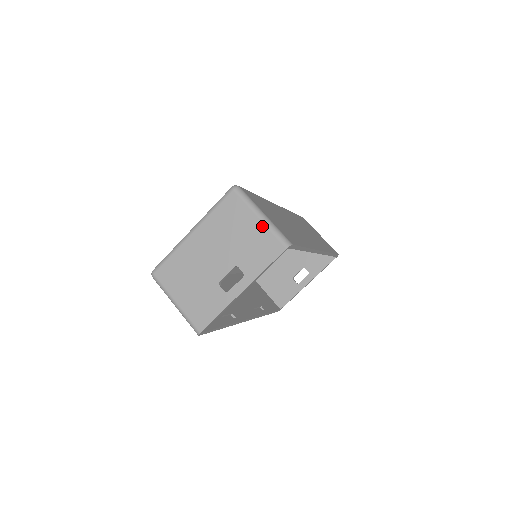
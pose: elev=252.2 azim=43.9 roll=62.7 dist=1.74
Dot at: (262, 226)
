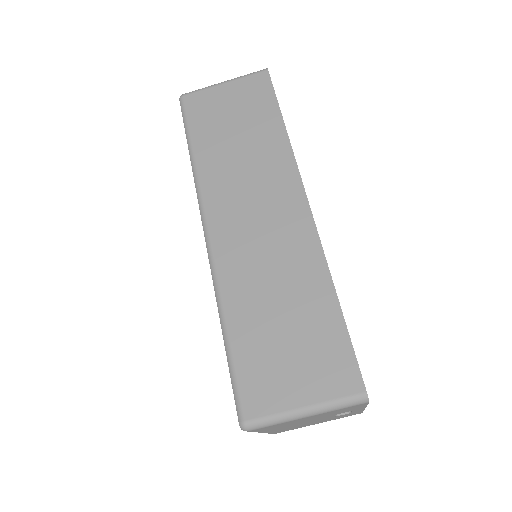
Dot at: occluded
